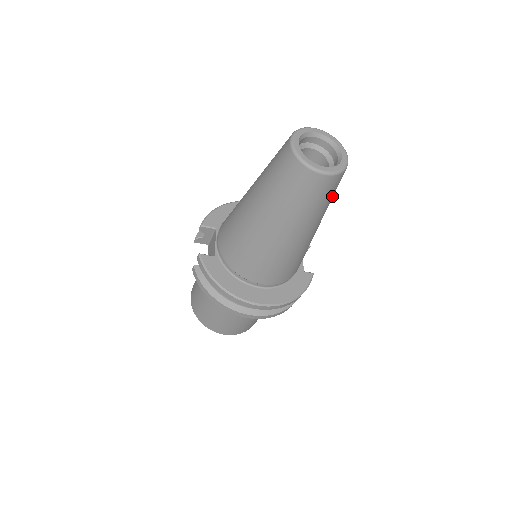
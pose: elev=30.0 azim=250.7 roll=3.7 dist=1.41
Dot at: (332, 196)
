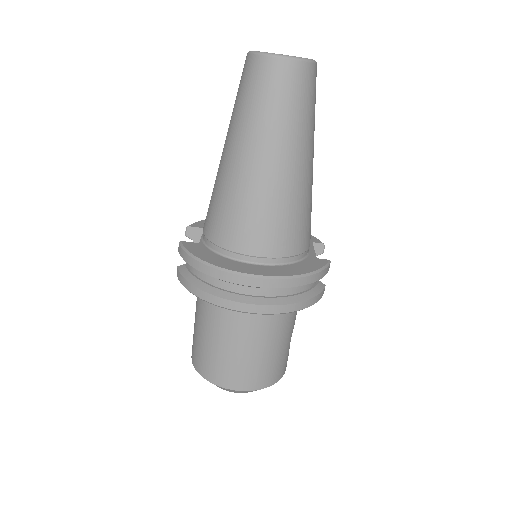
Dot at: (309, 106)
